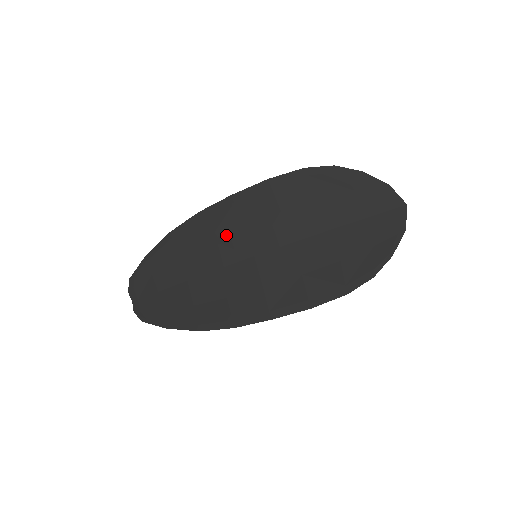
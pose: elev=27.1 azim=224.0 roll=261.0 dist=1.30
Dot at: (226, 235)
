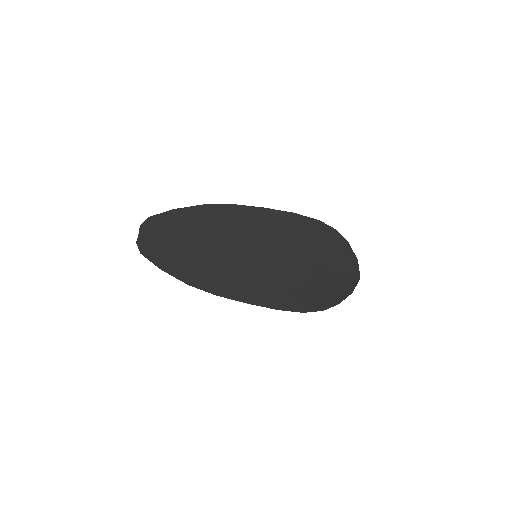
Dot at: (245, 231)
